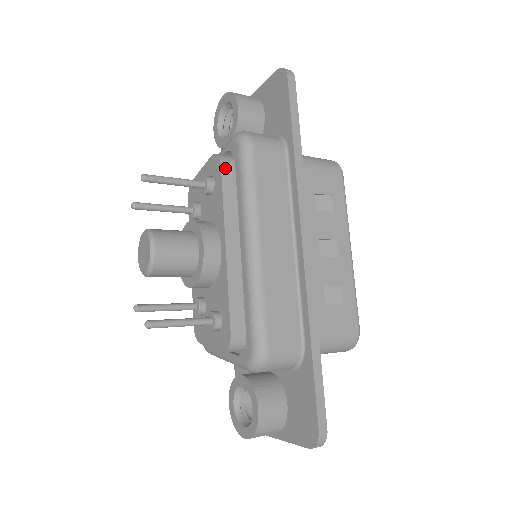
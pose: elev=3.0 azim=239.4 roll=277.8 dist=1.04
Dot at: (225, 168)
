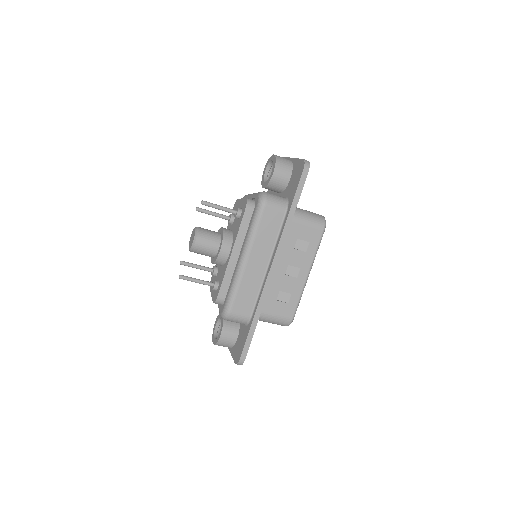
Dot at: (247, 211)
